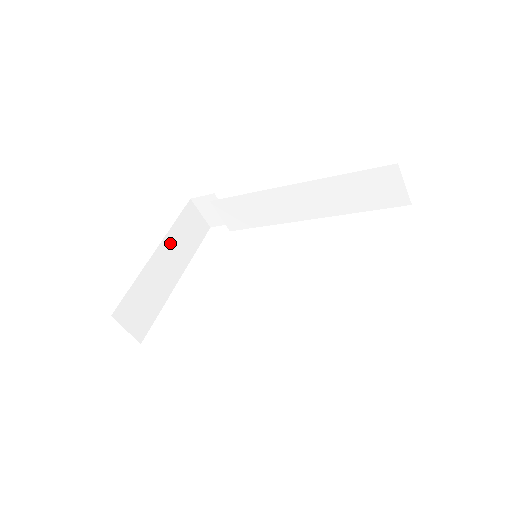
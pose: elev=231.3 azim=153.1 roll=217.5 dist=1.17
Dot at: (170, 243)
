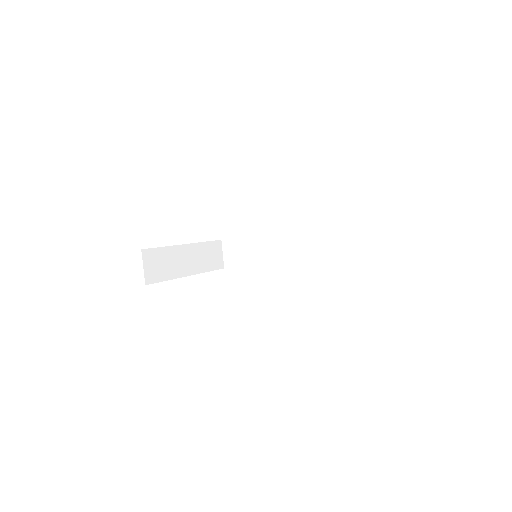
Dot at: (196, 250)
